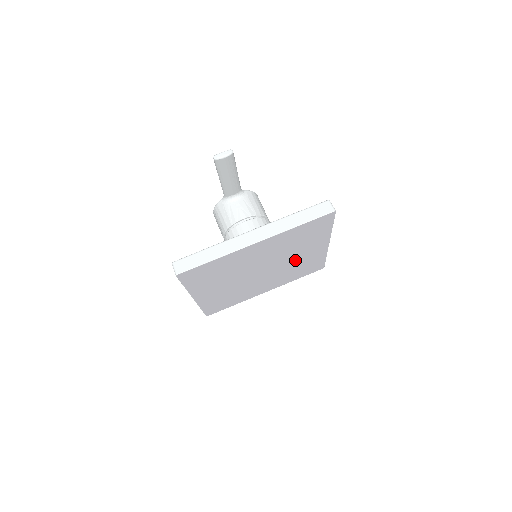
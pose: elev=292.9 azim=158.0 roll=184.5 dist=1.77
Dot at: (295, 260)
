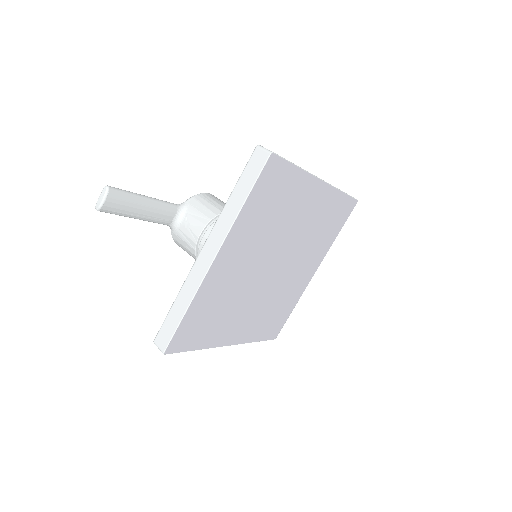
Dot at: (302, 227)
